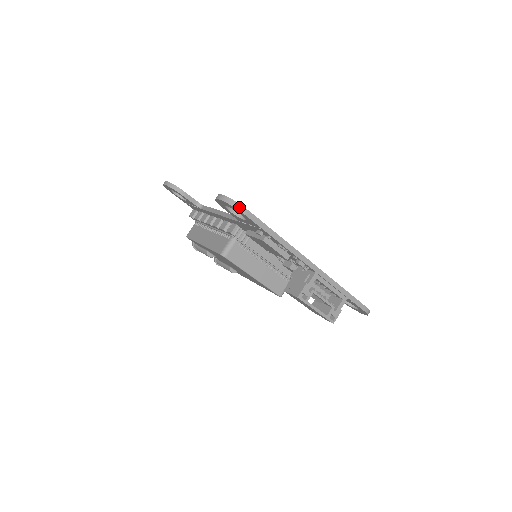
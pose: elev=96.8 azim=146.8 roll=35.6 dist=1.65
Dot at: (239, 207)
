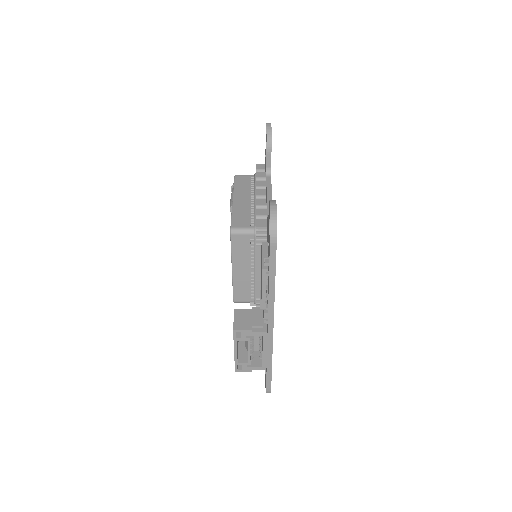
Dot at: (274, 233)
